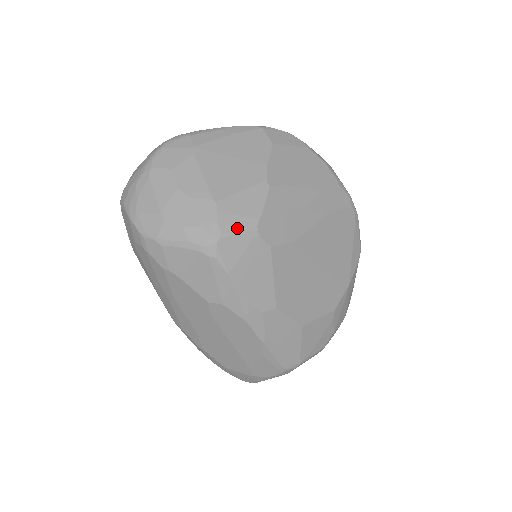
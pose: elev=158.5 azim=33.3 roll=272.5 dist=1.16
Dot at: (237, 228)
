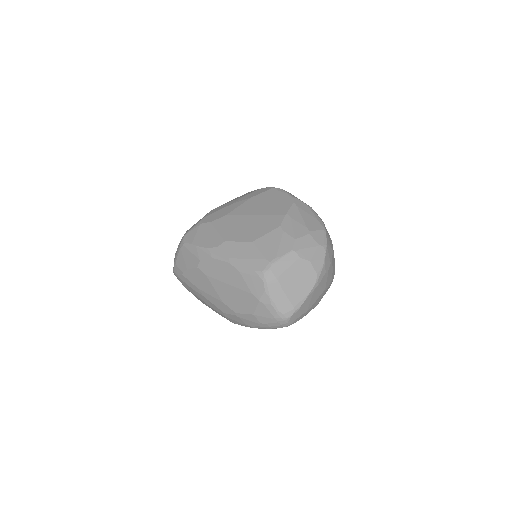
Dot at: (192, 228)
